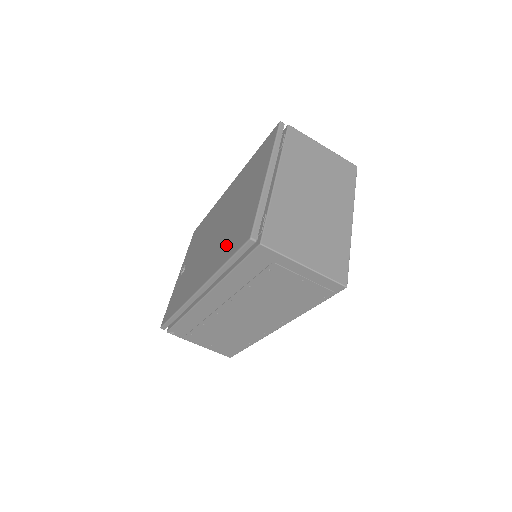
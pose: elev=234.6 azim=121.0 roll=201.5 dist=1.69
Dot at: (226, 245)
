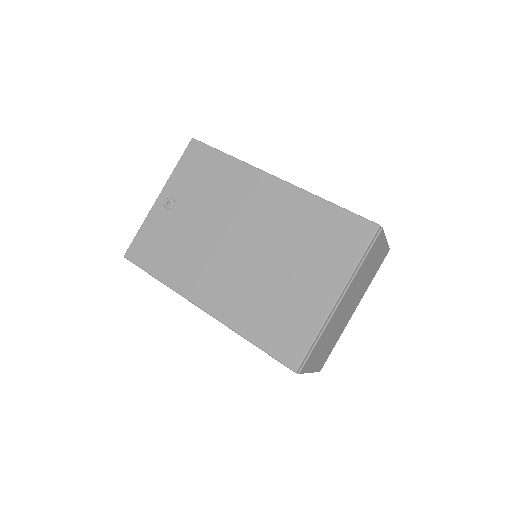
Dot at: (259, 314)
